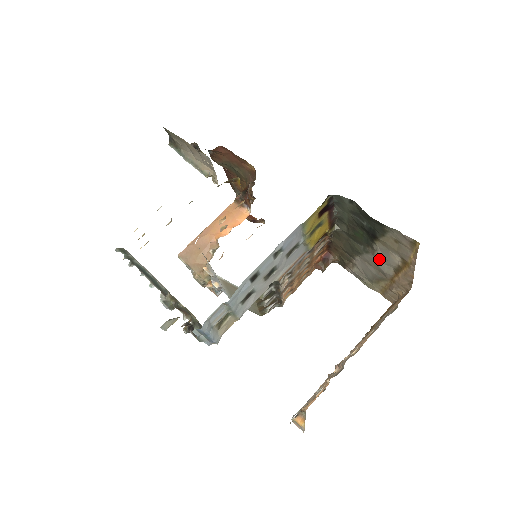
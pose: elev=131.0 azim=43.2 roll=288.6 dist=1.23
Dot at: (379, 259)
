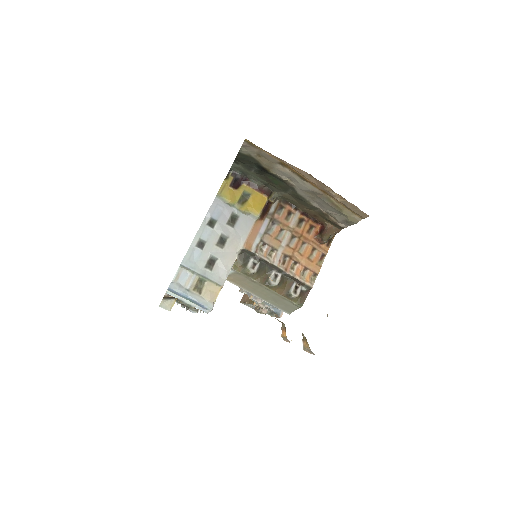
Dot at: (297, 184)
